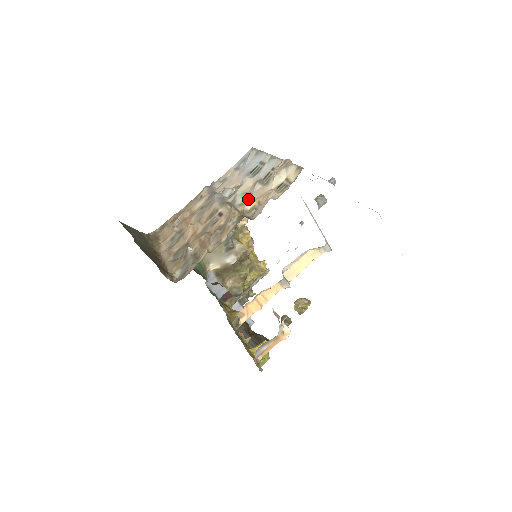
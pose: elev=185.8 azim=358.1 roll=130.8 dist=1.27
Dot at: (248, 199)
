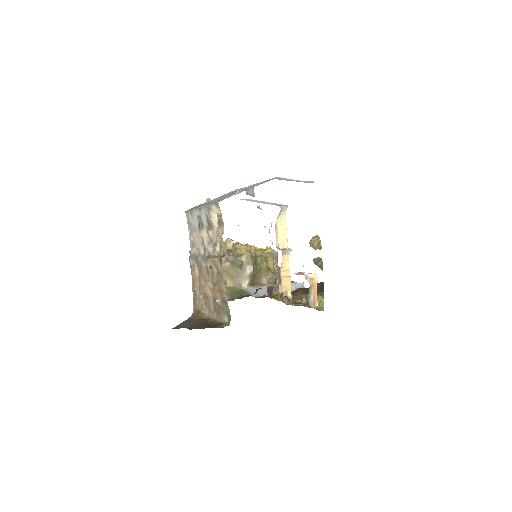
Dot at: (213, 245)
